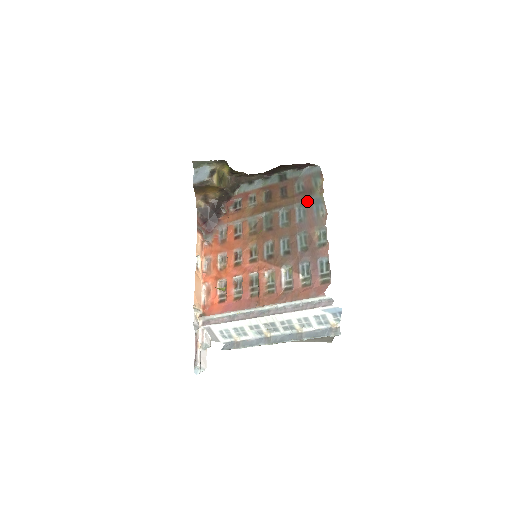
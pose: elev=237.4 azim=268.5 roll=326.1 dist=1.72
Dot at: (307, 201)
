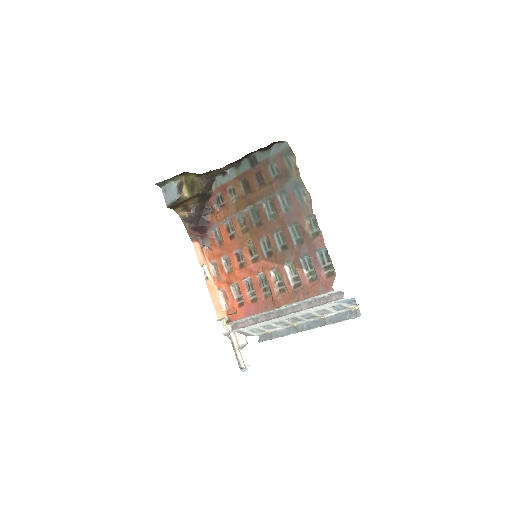
Dot at: (286, 186)
